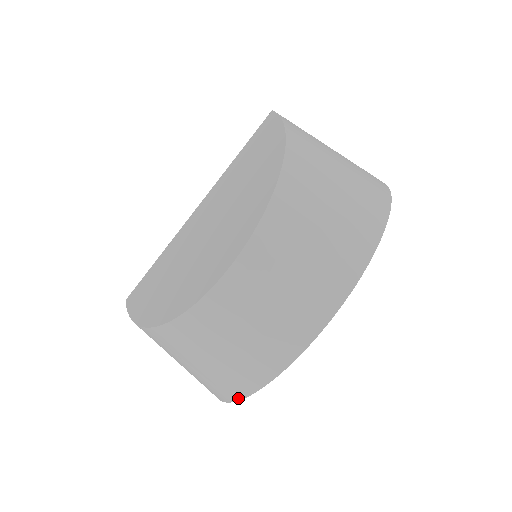
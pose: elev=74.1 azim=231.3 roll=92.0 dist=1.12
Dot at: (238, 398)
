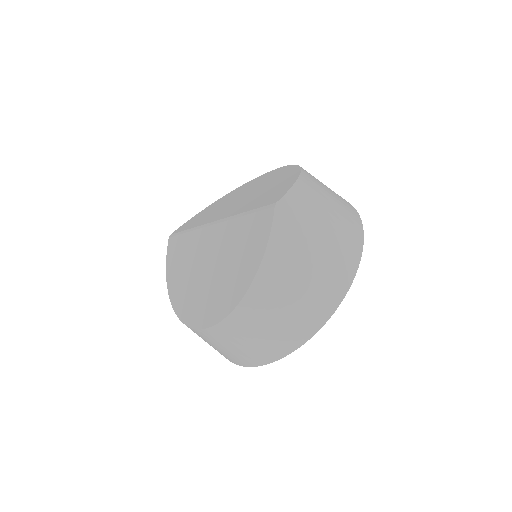
Dot at: occluded
